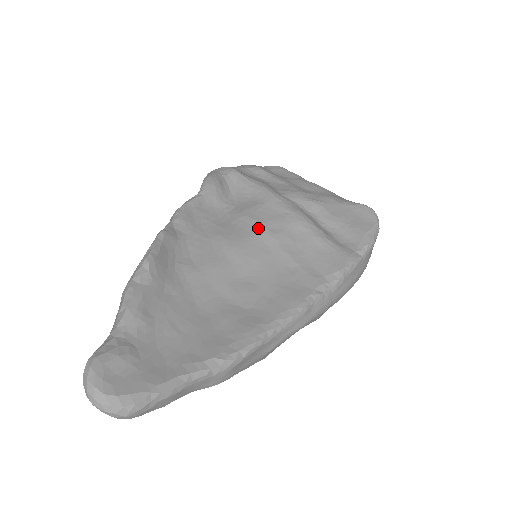
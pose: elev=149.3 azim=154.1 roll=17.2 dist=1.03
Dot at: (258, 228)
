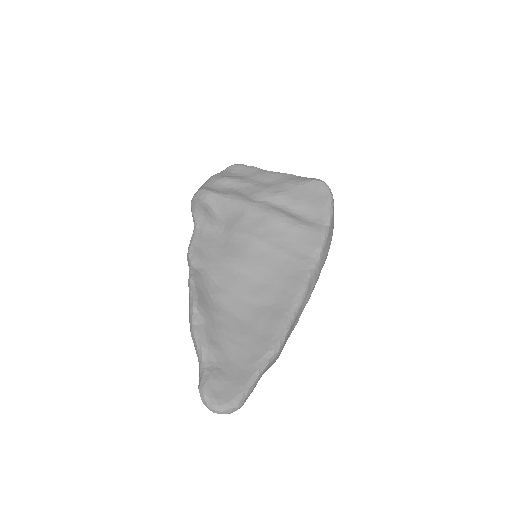
Dot at: (250, 239)
